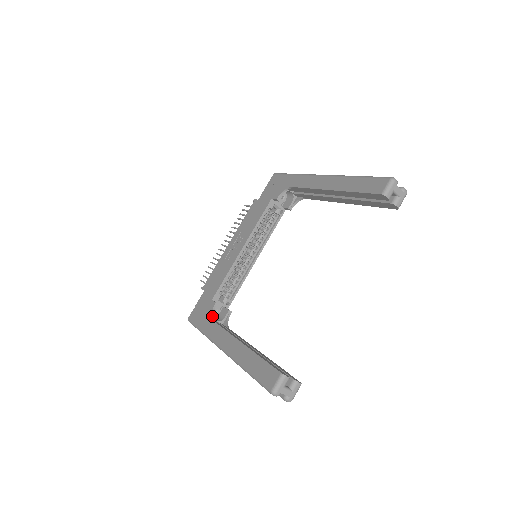
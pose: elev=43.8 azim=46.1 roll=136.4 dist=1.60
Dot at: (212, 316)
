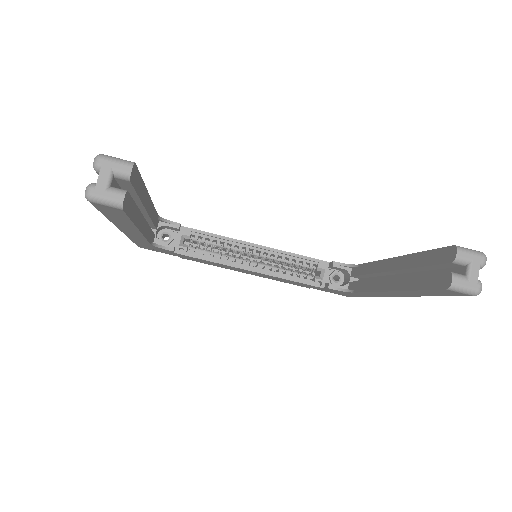
Dot at: (162, 218)
